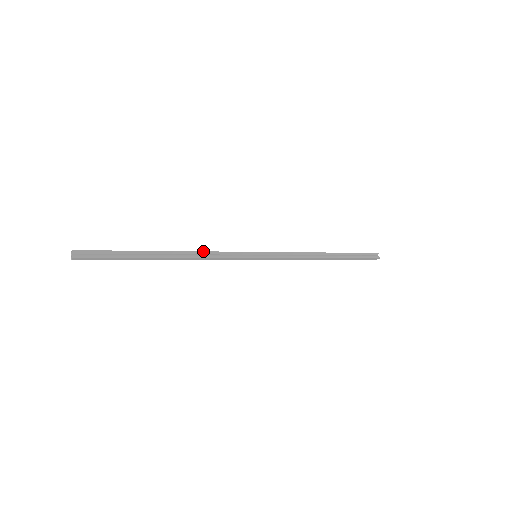
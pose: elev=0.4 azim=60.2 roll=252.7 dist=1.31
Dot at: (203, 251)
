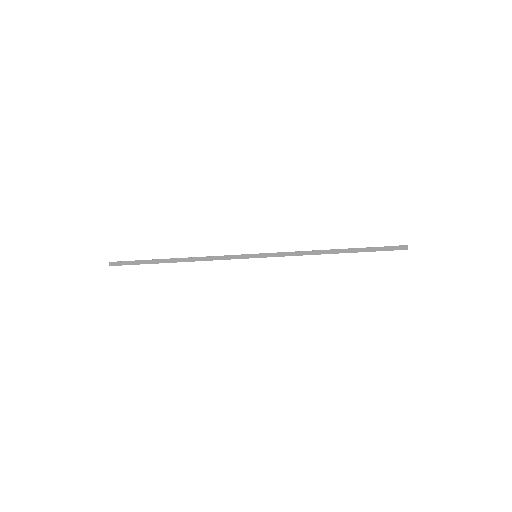
Dot at: occluded
